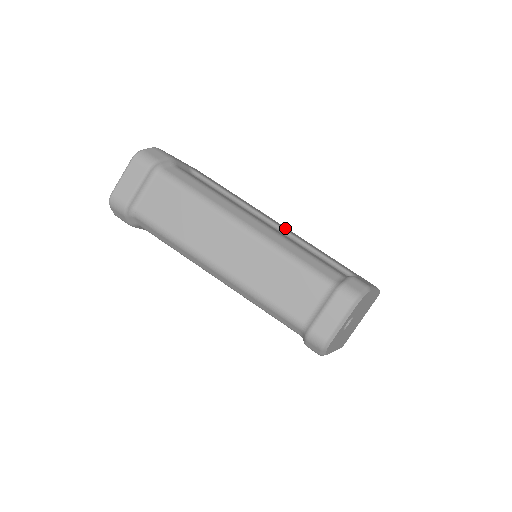
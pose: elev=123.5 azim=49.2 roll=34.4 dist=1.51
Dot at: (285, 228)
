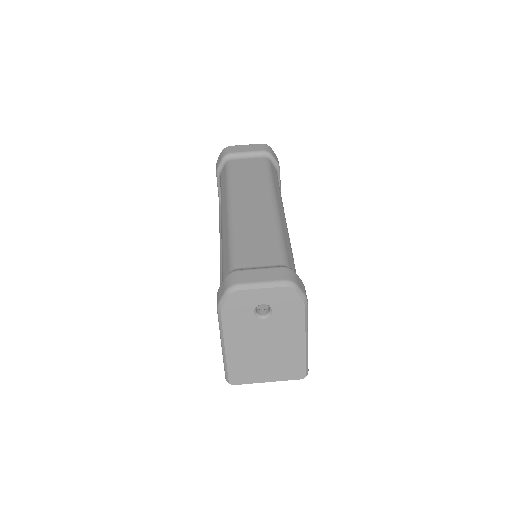
Dot at: occluded
